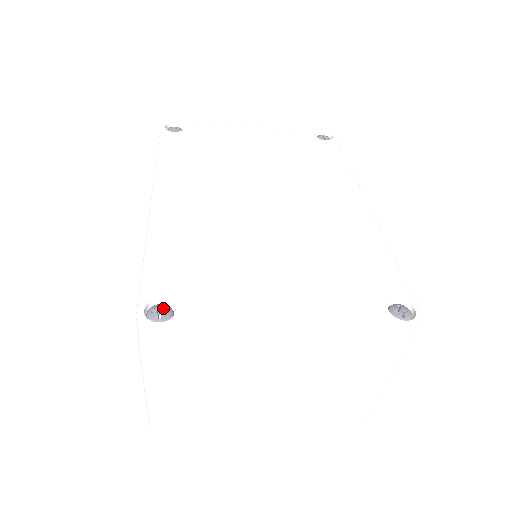
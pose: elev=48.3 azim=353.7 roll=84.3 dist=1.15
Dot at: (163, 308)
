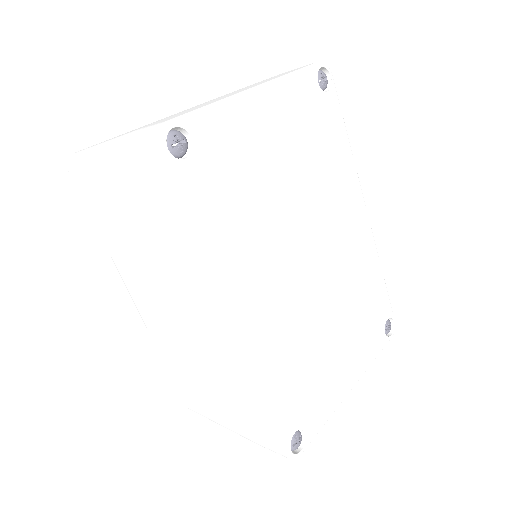
Dot at: (298, 438)
